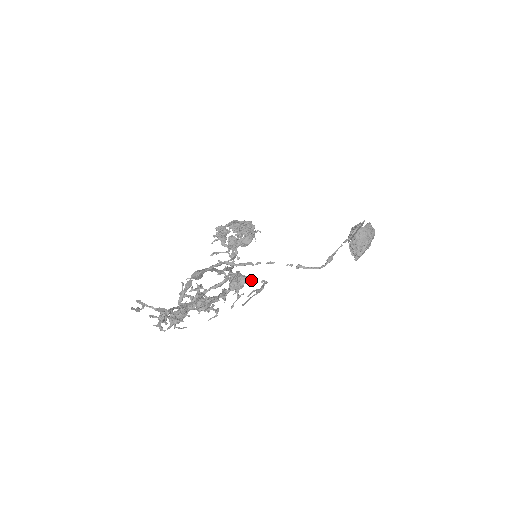
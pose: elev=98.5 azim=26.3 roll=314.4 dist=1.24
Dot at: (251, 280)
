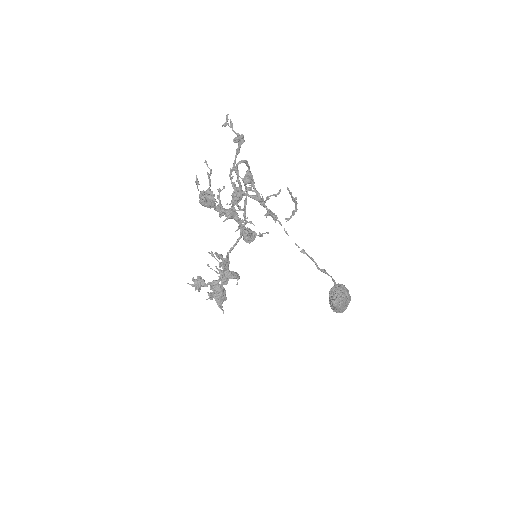
Dot at: occluded
